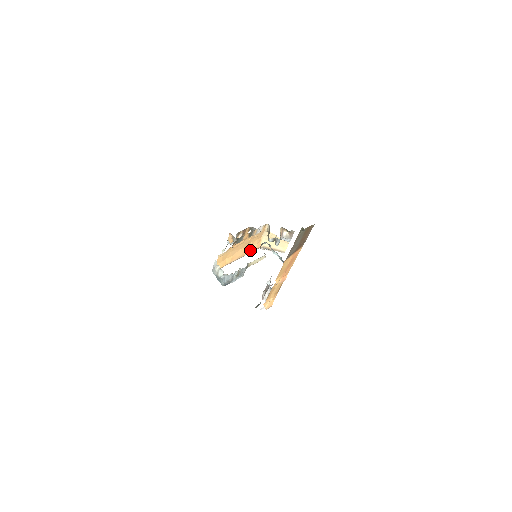
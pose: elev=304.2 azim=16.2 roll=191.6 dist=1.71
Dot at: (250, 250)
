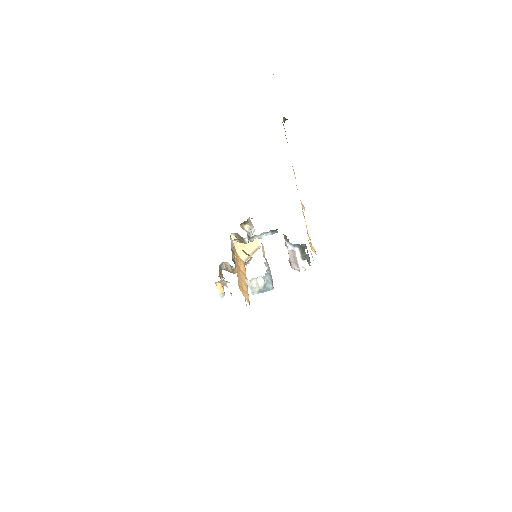
Dot at: (243, 270)
